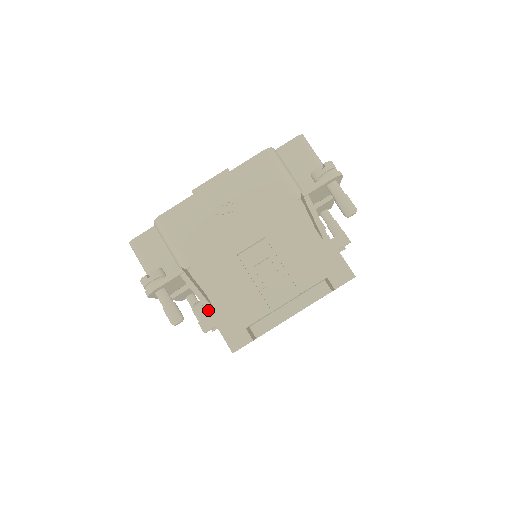
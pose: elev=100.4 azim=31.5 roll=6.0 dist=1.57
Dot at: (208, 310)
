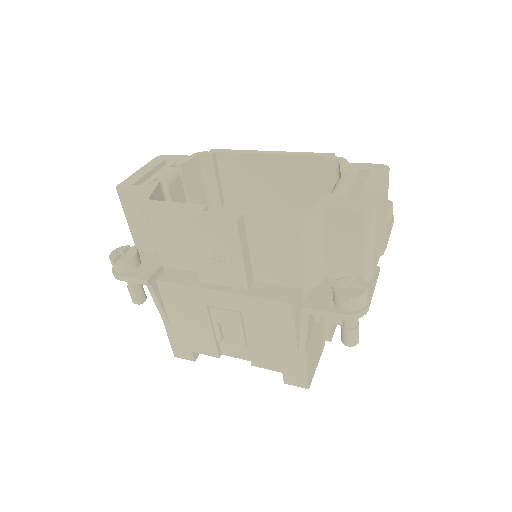
Dot at: (164, 322)
